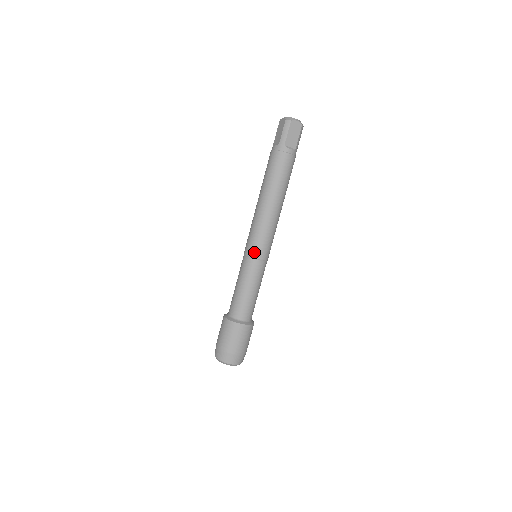
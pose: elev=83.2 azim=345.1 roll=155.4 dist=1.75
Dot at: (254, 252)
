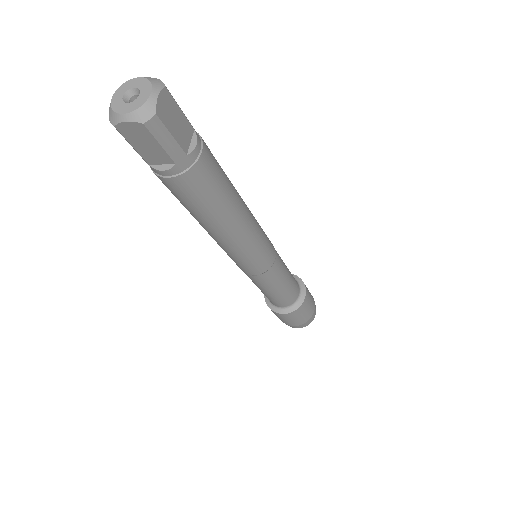
Dot at: (266, 266)
